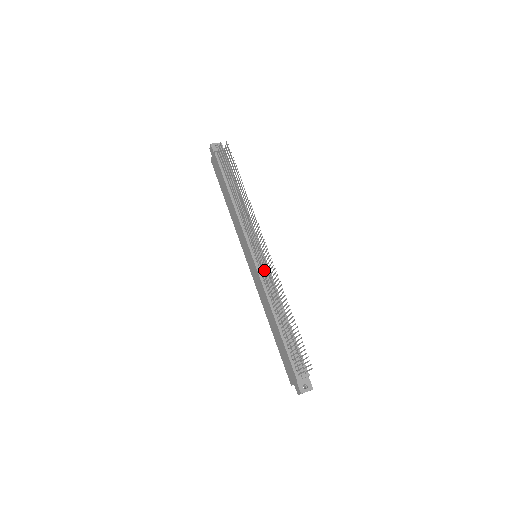
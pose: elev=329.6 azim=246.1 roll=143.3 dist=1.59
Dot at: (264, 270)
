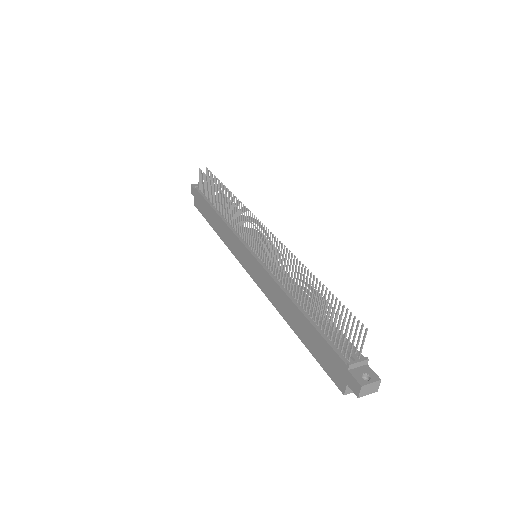
Dot at: occluded
